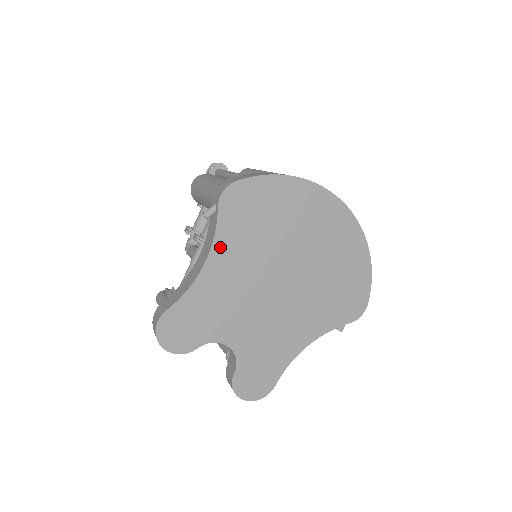
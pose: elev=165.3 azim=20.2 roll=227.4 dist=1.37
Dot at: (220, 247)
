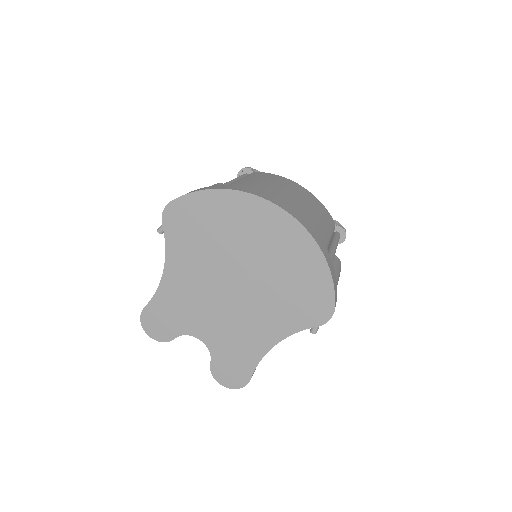
Dot at: (172, 257)
